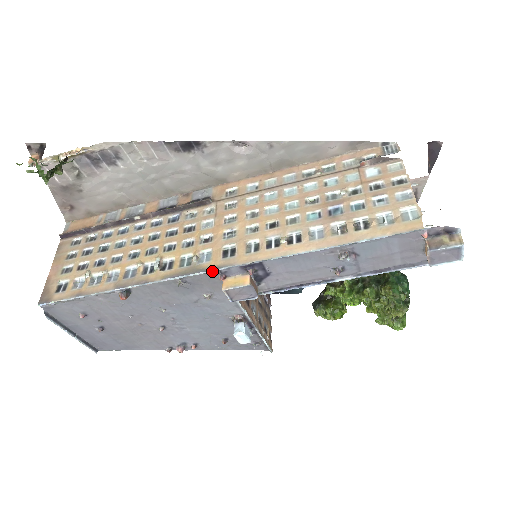
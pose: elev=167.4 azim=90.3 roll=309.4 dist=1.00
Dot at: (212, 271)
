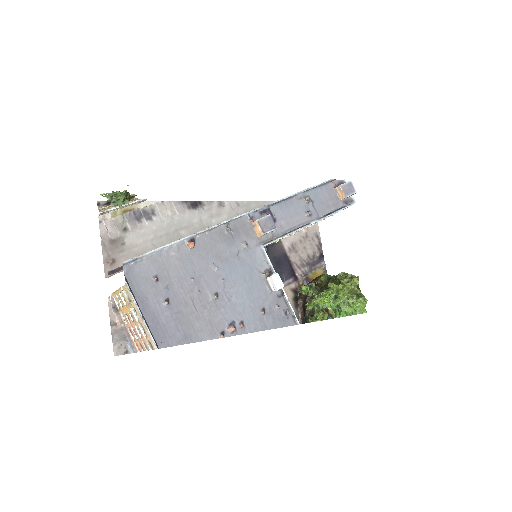
Dot at: (245, 214)
